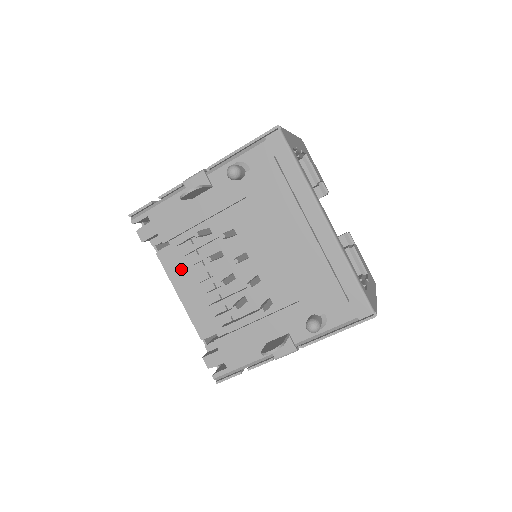
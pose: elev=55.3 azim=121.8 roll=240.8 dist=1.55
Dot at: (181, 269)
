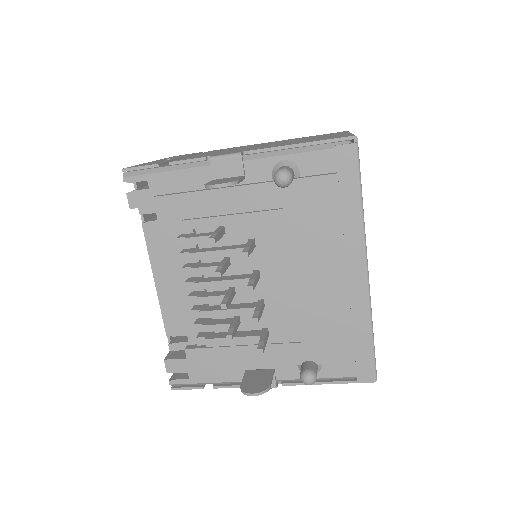
Dot at: (168, 253)
